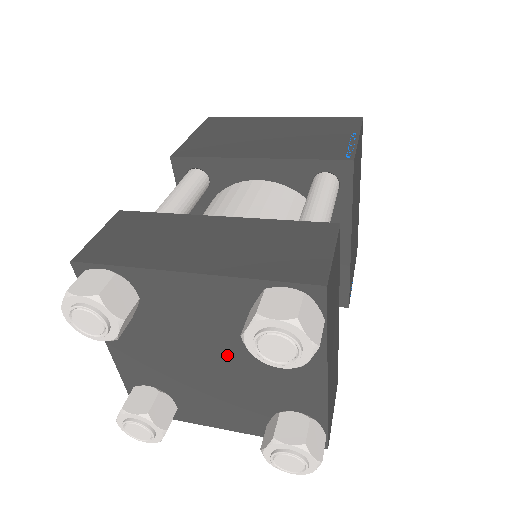
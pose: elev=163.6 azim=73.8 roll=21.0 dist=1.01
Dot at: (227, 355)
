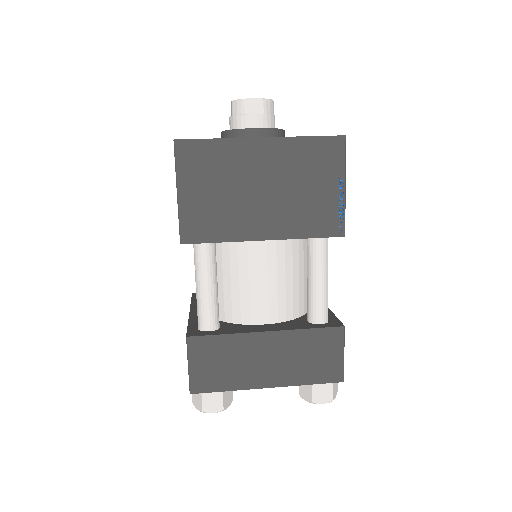
Dot at: occluded
